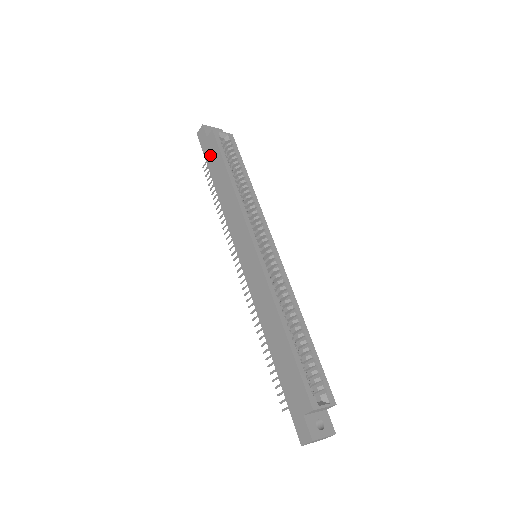
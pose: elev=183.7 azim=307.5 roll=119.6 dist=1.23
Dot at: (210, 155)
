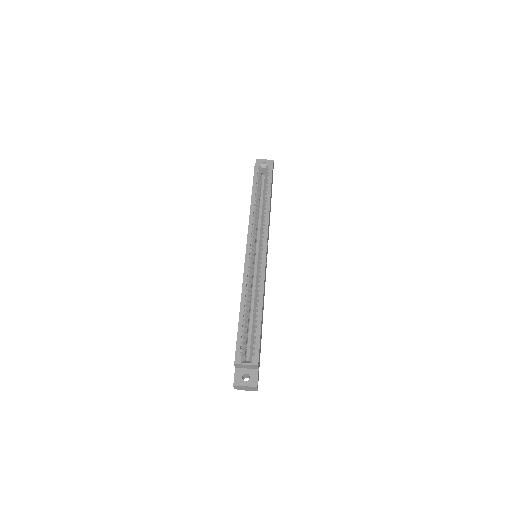
Dot at: occluded
